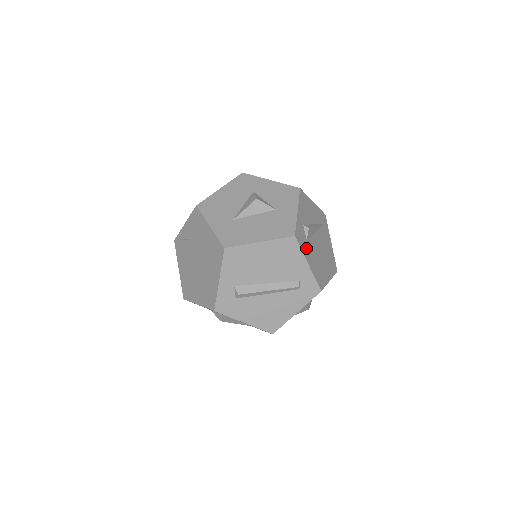
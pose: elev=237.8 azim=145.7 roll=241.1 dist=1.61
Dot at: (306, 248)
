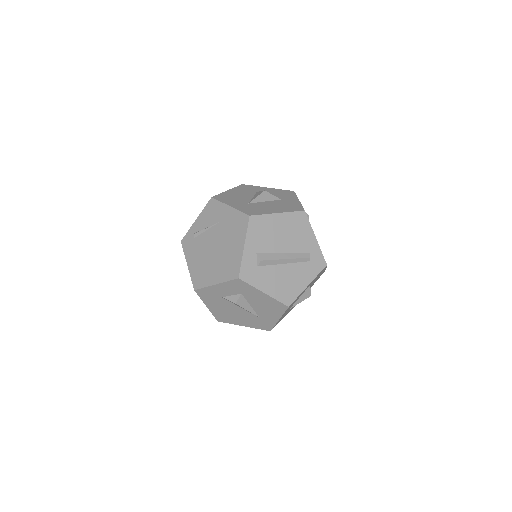
Dot at: occluded
